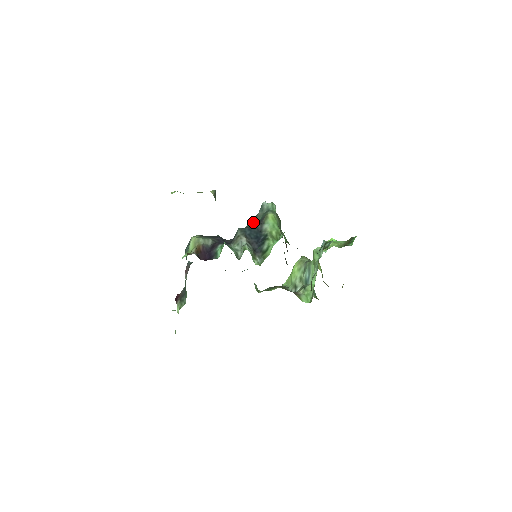
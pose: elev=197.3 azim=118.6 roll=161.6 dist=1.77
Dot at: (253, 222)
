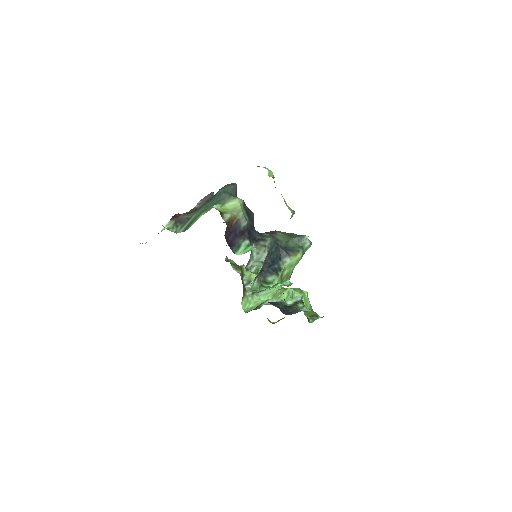
Dot at: (284, 241)
